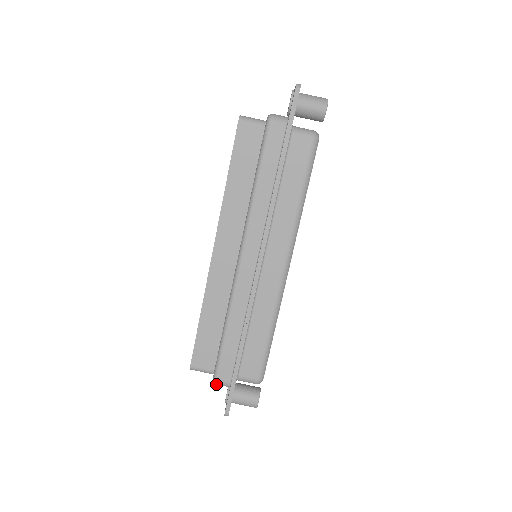
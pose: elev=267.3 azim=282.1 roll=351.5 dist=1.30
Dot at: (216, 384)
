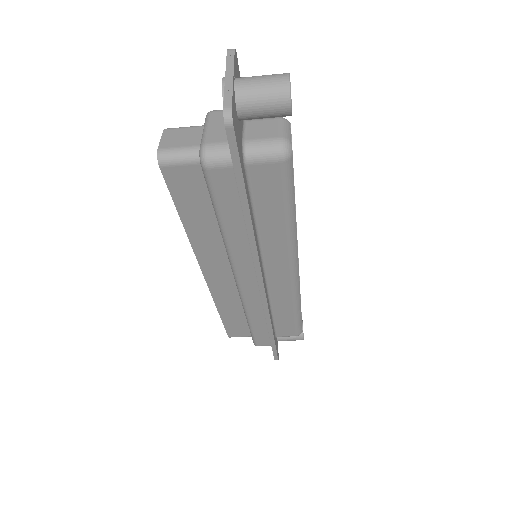
Dot at: occluded
